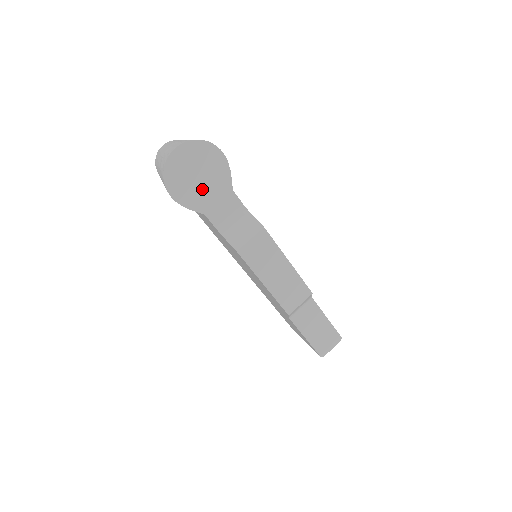
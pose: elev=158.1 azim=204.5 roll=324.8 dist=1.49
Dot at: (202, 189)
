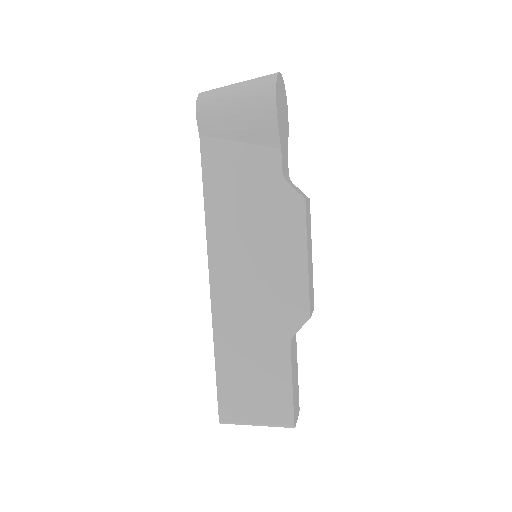
Dot at: (282, 126)
